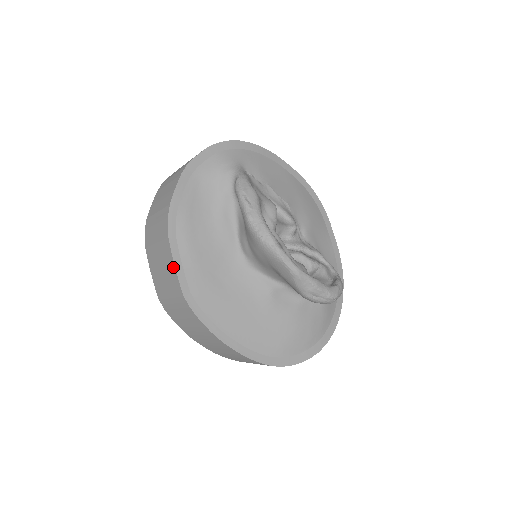
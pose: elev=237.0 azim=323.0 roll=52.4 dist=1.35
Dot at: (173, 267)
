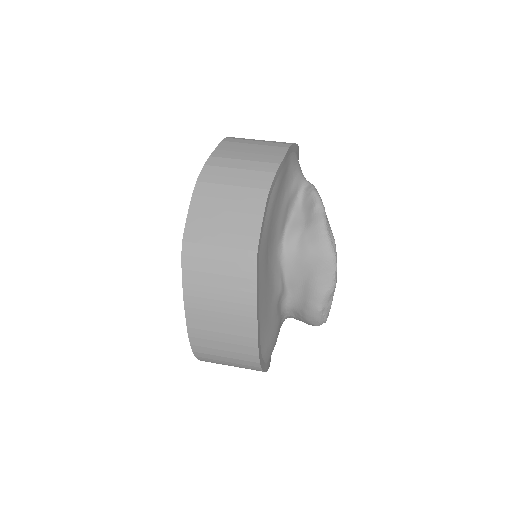
Dot at: (259, 218)
